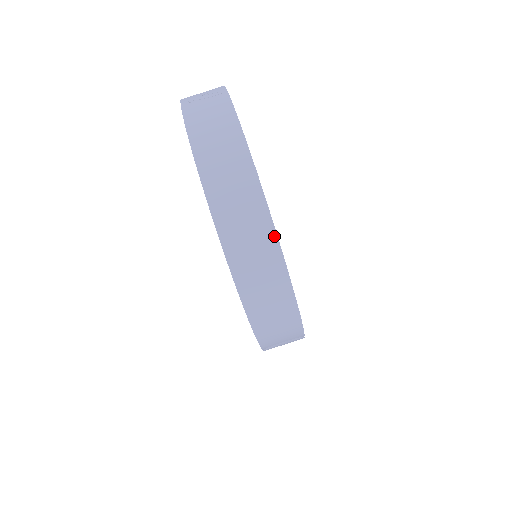
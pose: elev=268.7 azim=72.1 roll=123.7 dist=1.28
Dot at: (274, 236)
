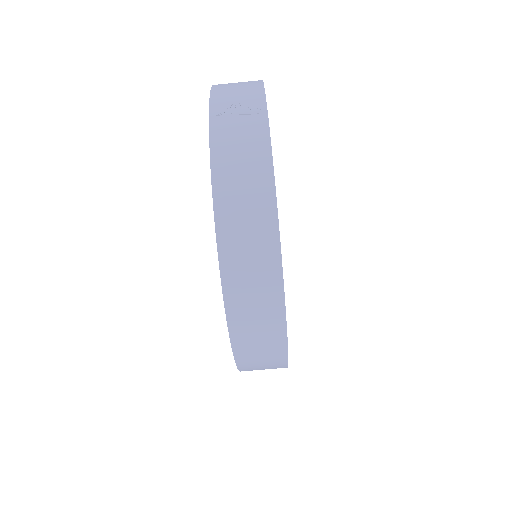
Dot at: (282, 310)
